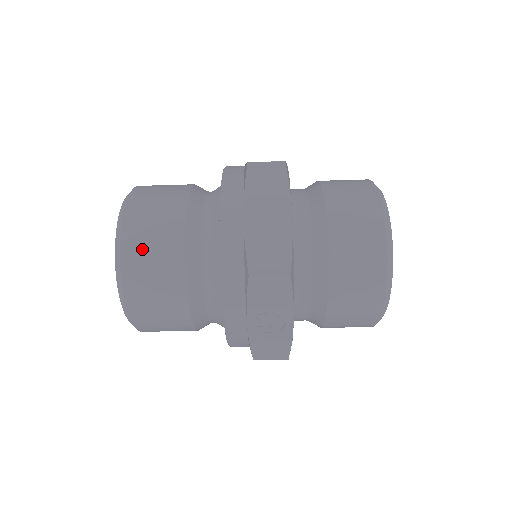
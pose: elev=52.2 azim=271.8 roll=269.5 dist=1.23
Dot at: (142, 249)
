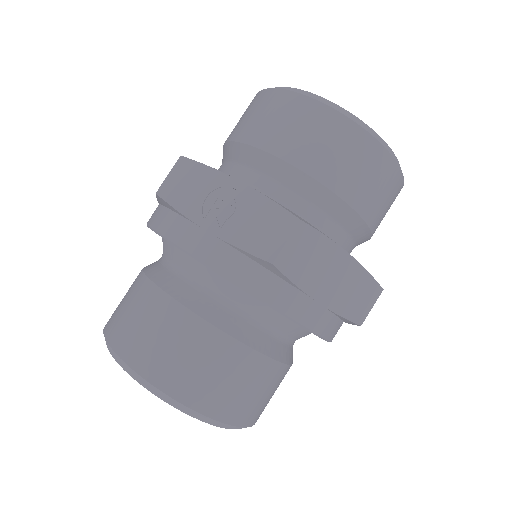
Dot at: (117, 311)
